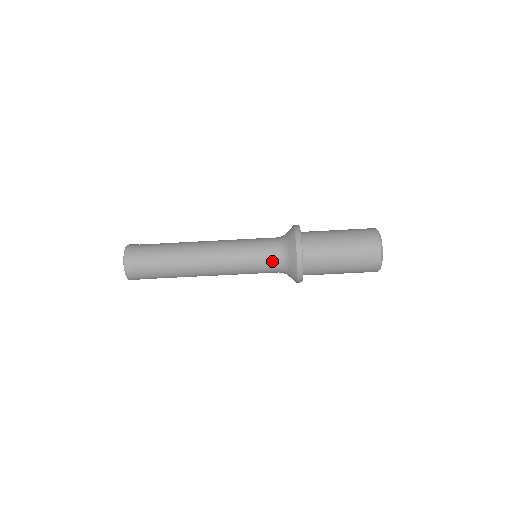
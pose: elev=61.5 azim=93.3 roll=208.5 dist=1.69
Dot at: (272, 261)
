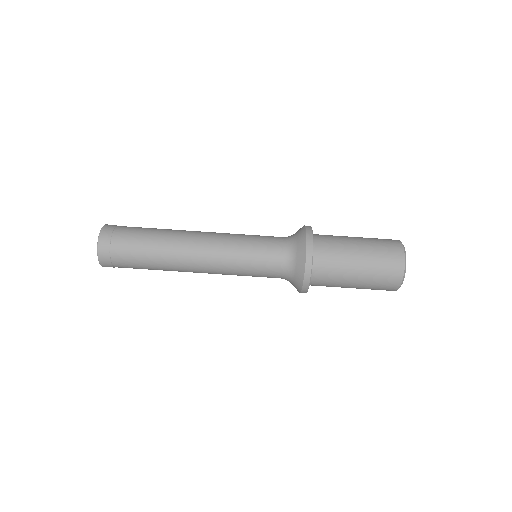
Dot at: (276, 255)
